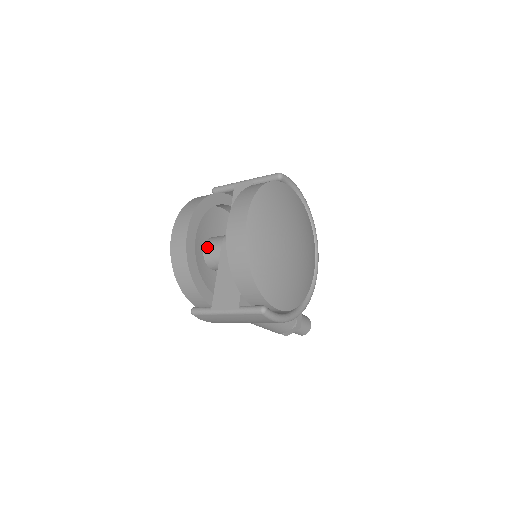
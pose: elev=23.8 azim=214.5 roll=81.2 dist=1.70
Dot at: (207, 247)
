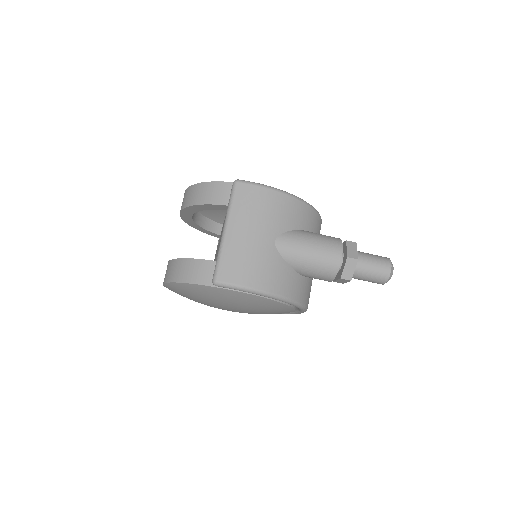
Dot at: occluded
